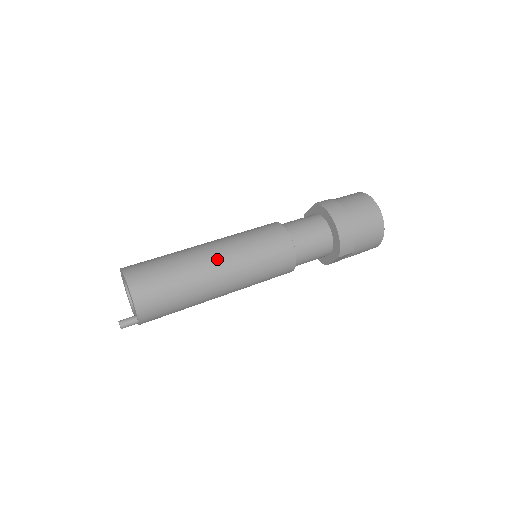
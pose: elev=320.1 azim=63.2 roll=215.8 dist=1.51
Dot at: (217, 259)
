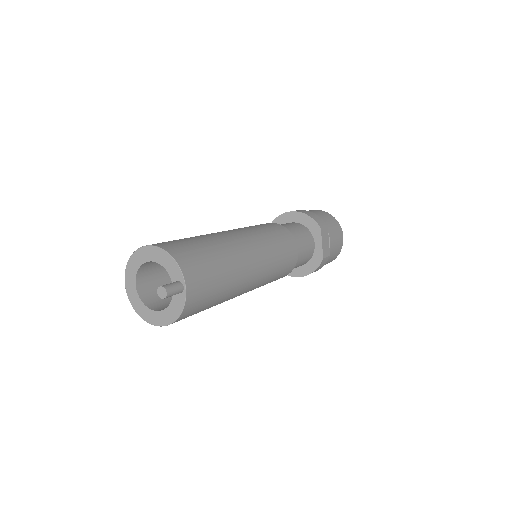
Dot at: occluded
